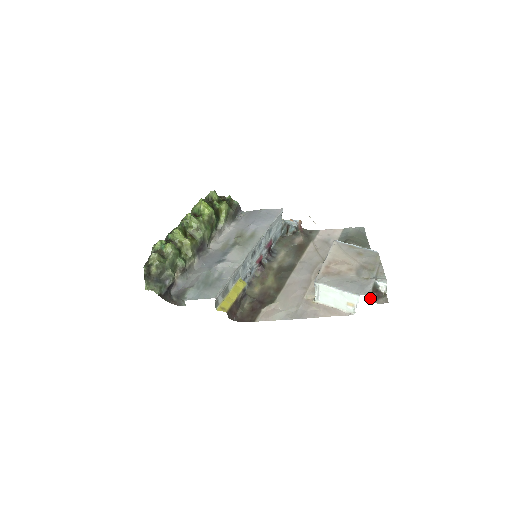
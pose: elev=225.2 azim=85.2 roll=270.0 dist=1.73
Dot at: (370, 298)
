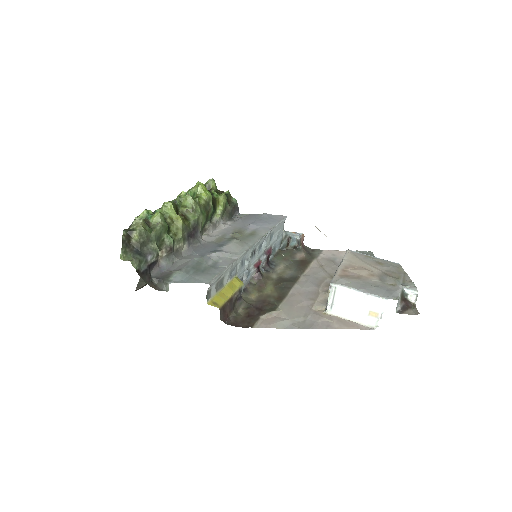
Dot at: (398, 307)
